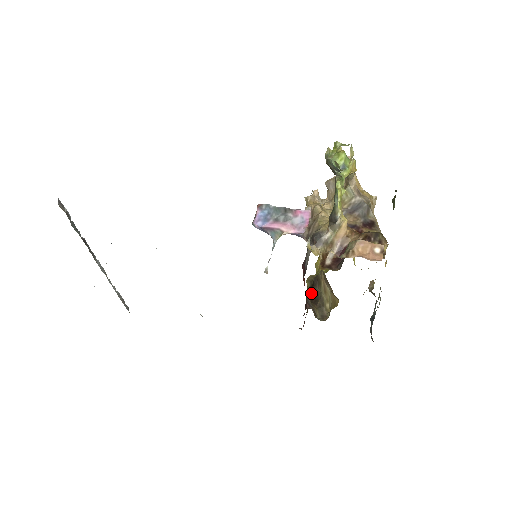
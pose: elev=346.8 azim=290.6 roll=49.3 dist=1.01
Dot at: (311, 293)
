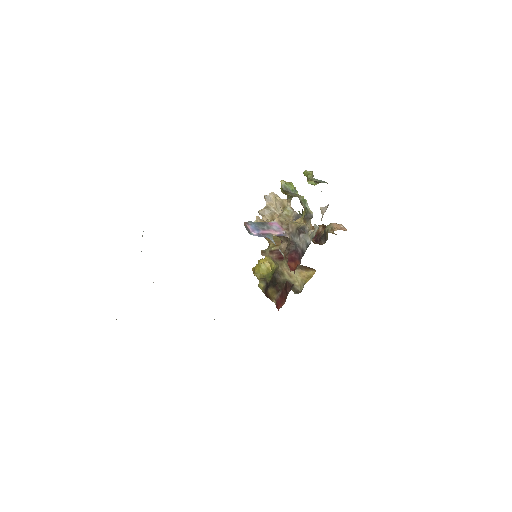
Dot at: (276, 284)
